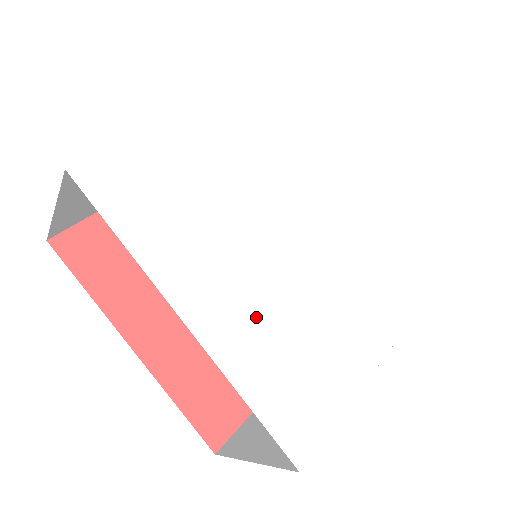
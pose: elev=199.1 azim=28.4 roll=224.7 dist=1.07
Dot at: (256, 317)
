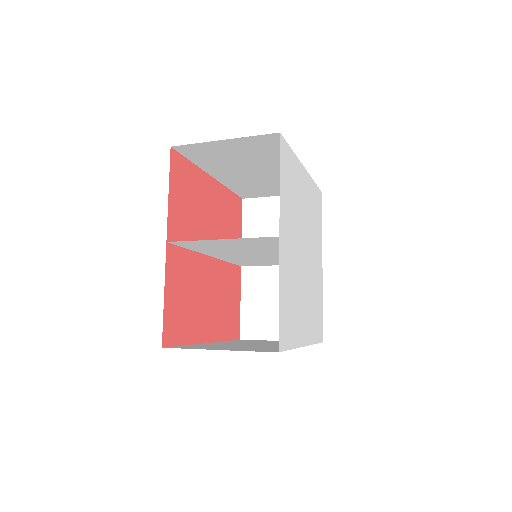
Dot at: (310, 313)
